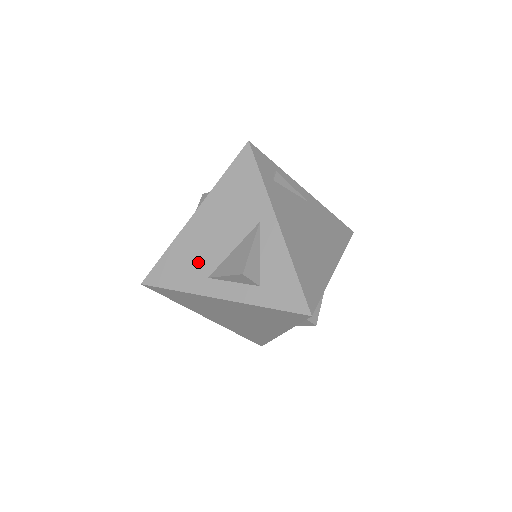
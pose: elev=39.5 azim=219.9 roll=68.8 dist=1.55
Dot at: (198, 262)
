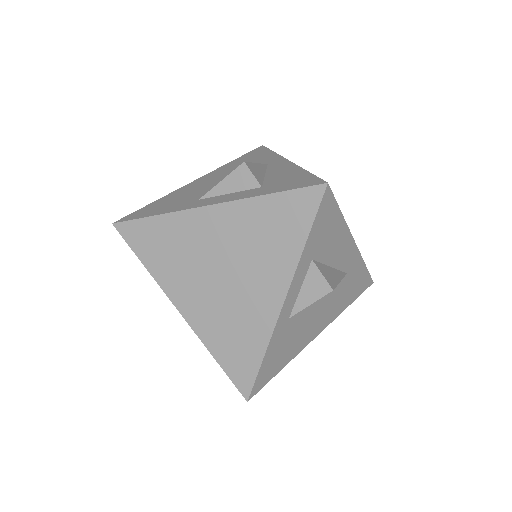
Dot at: (190, 196)
